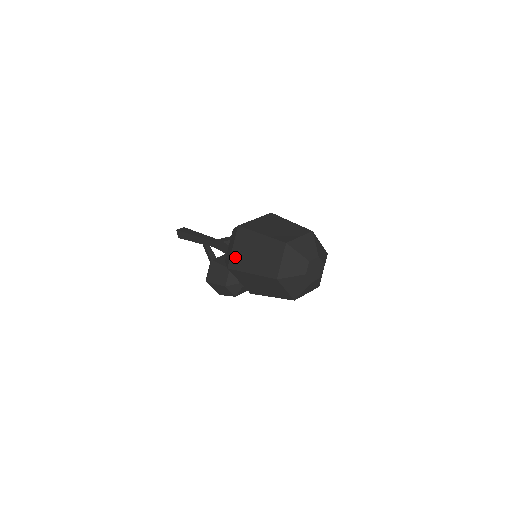
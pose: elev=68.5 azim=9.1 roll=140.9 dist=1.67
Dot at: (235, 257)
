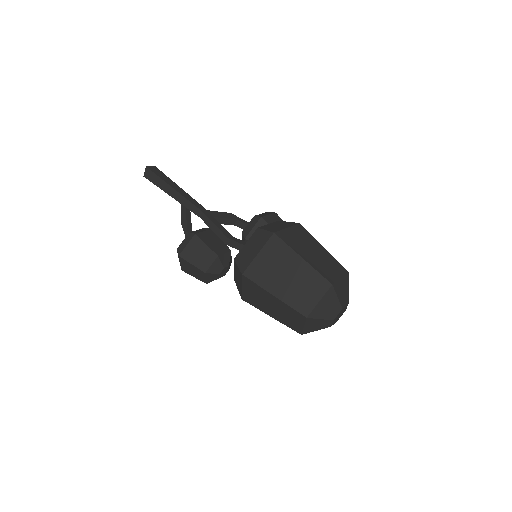
Dot at: (258, 267)
